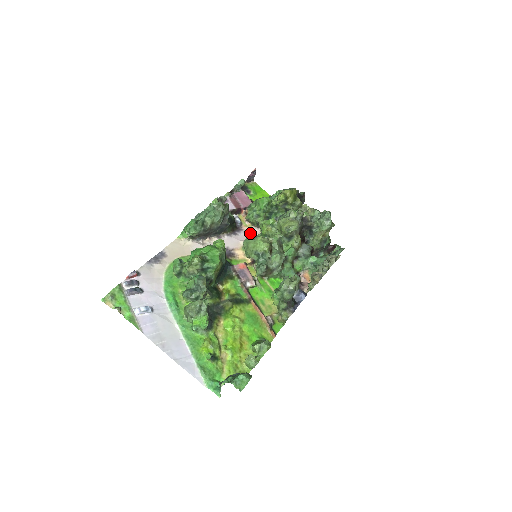
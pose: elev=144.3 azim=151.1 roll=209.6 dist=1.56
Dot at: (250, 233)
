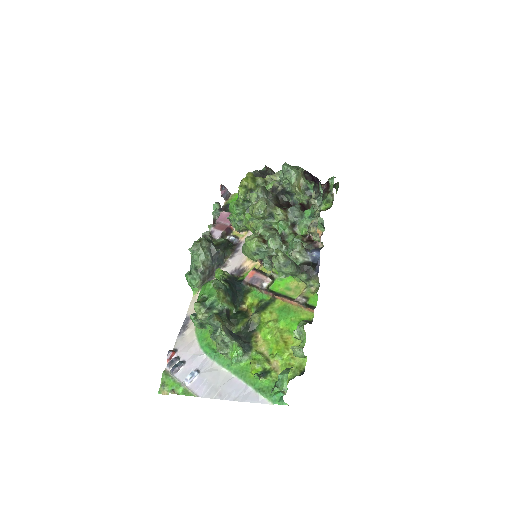
Dot at: occluded
